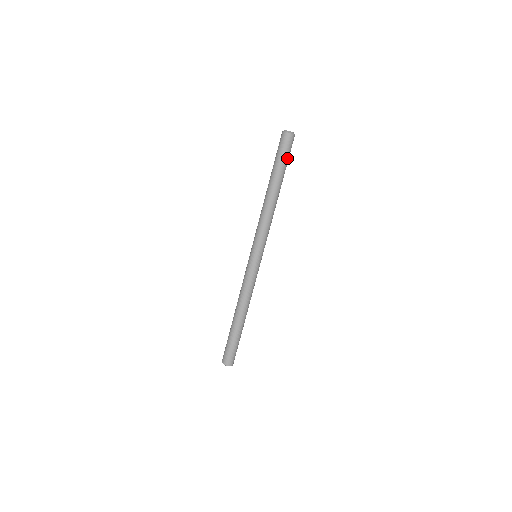
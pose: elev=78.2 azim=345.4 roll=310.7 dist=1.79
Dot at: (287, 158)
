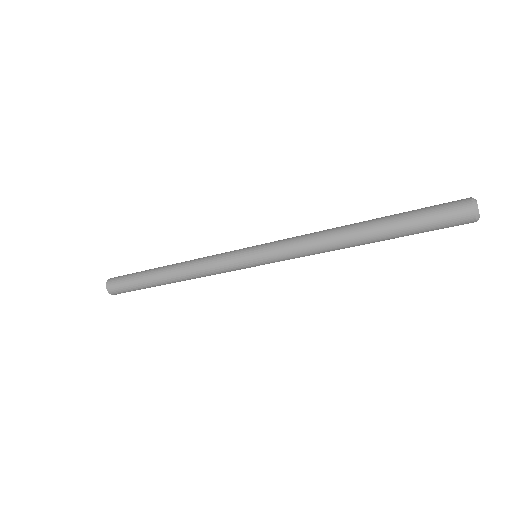
Dot at: (428, 229)
